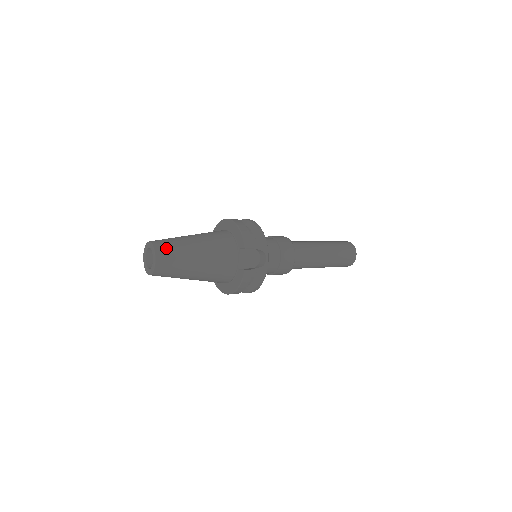
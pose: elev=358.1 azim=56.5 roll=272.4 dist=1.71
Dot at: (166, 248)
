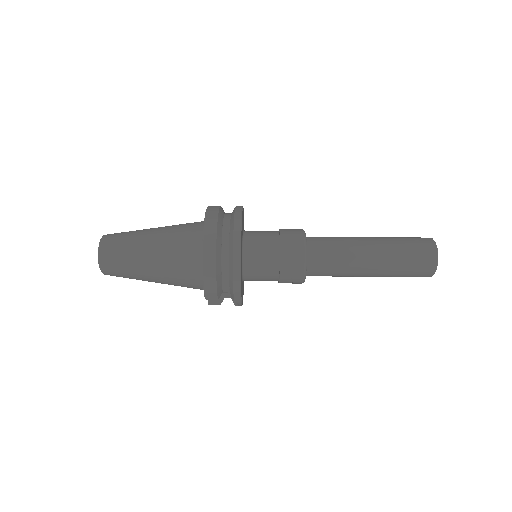
Dot at: (113, 268)
